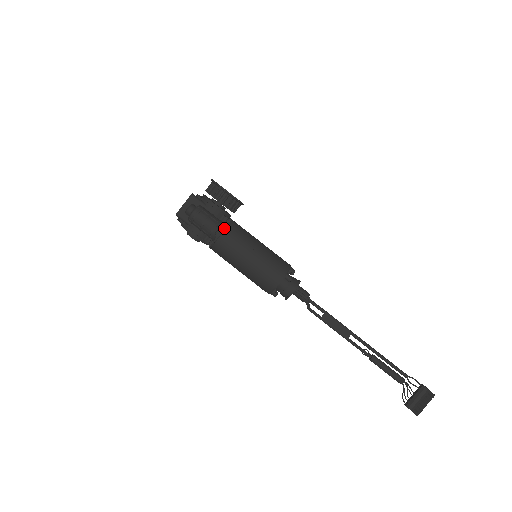
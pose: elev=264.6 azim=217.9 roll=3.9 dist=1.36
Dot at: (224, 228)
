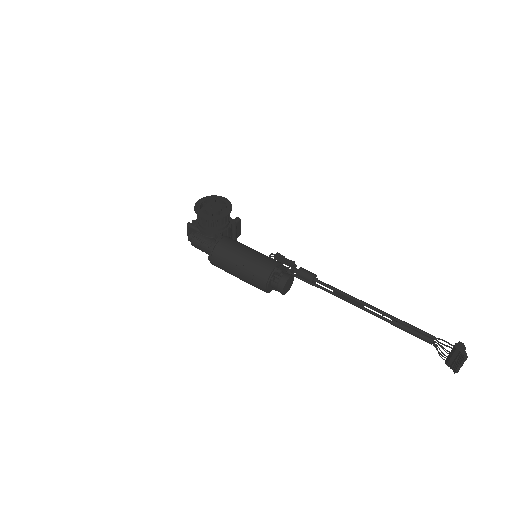
Dot at: (210, 254)
